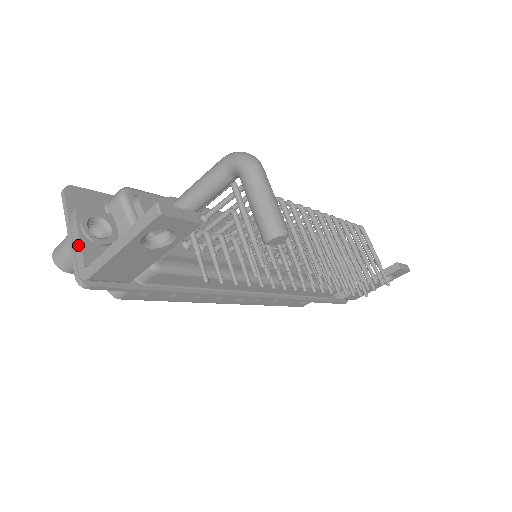
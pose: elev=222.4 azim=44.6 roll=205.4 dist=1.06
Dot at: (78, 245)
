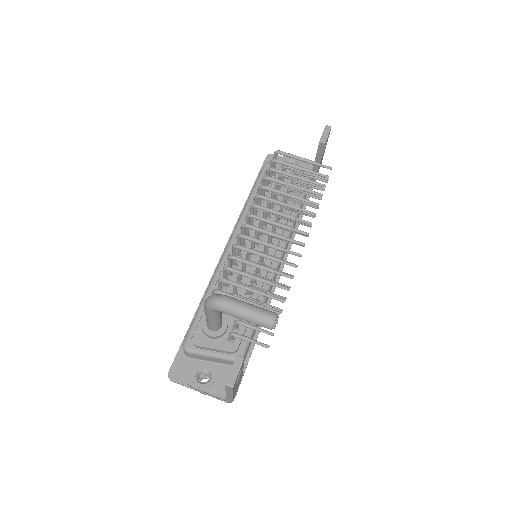
Dot at: (210, 394)
